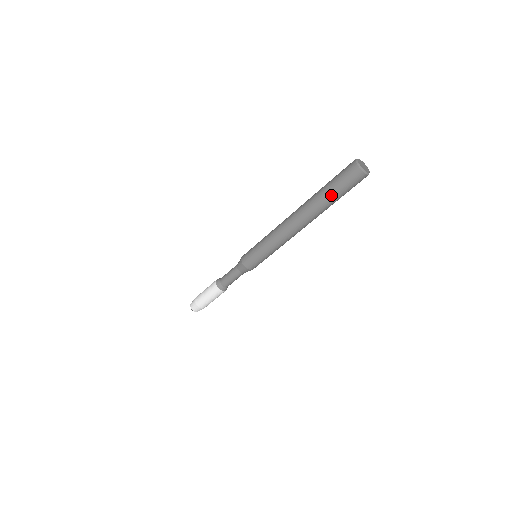
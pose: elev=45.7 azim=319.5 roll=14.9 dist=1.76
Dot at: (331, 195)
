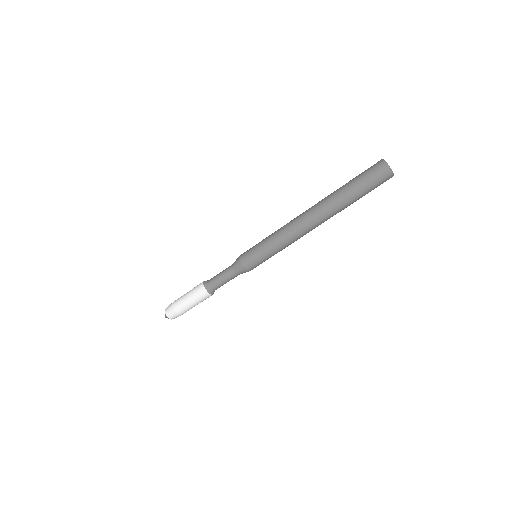
Dot at: (357, 197)
